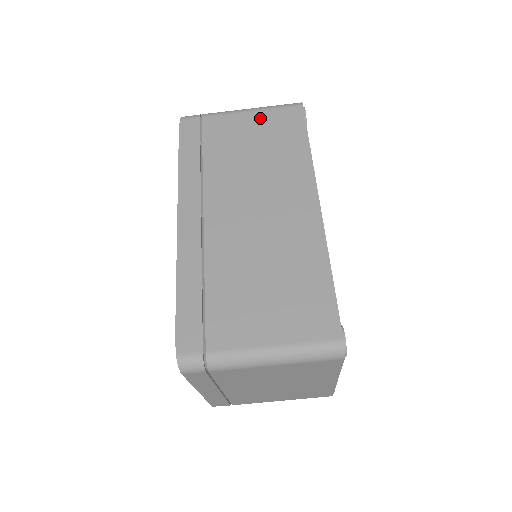
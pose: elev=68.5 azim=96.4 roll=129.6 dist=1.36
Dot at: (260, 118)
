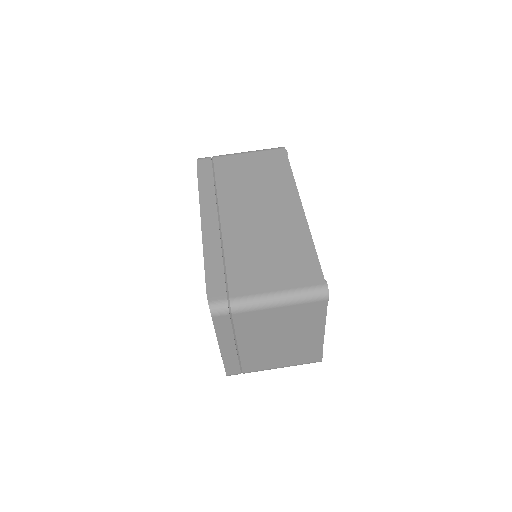
Dot at: (255, 157)
